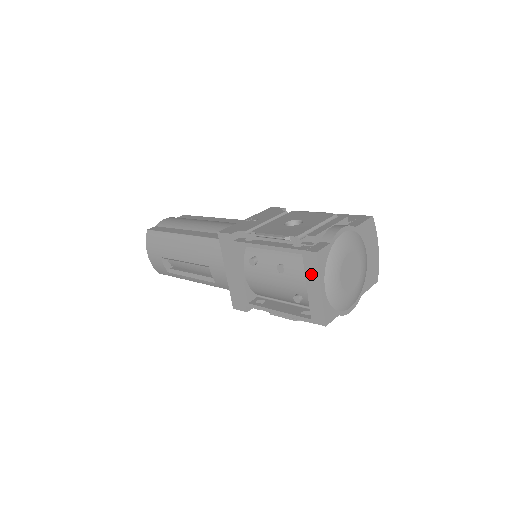
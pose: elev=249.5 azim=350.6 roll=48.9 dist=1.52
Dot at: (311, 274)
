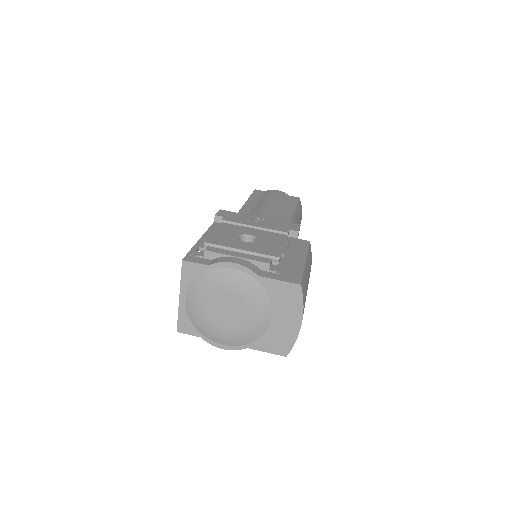
Dot at: occluded
